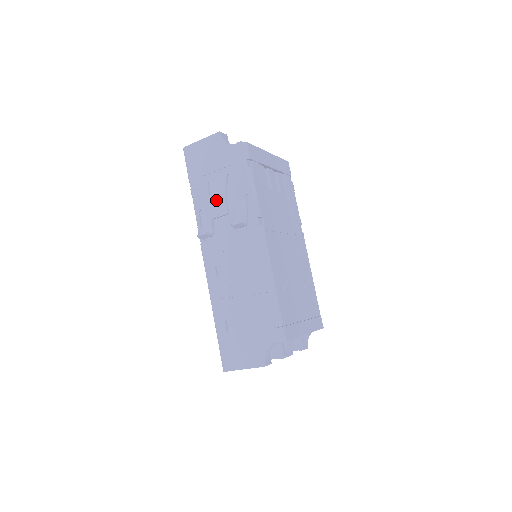
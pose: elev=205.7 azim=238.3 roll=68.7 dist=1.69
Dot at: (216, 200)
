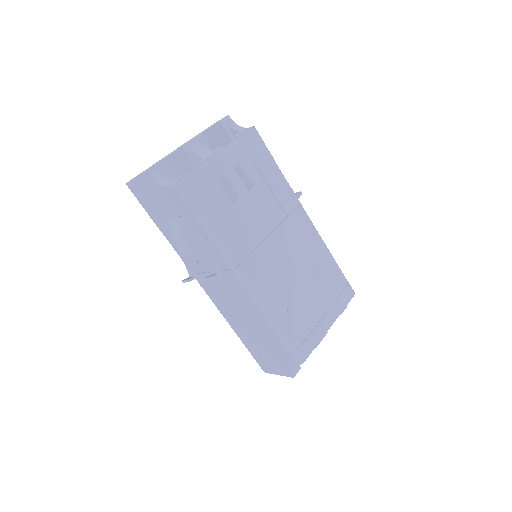
Dot at: (181, 247)
